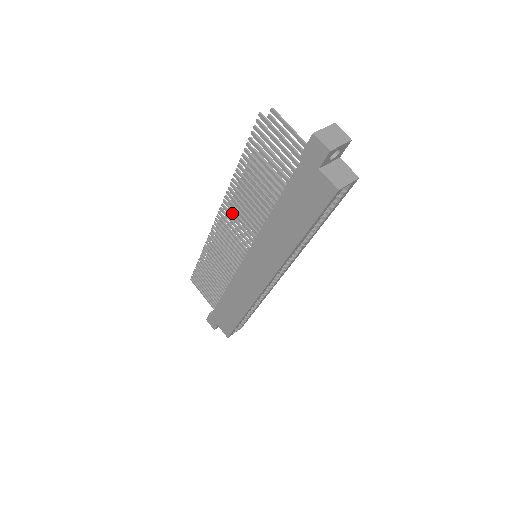
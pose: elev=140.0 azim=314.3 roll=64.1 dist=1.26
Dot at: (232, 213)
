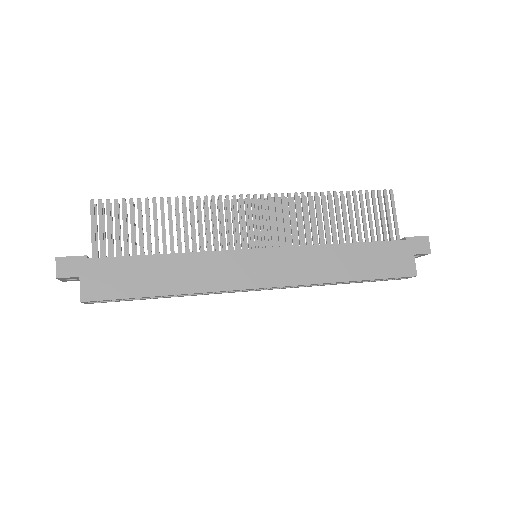
Dot at: (259, 206)
